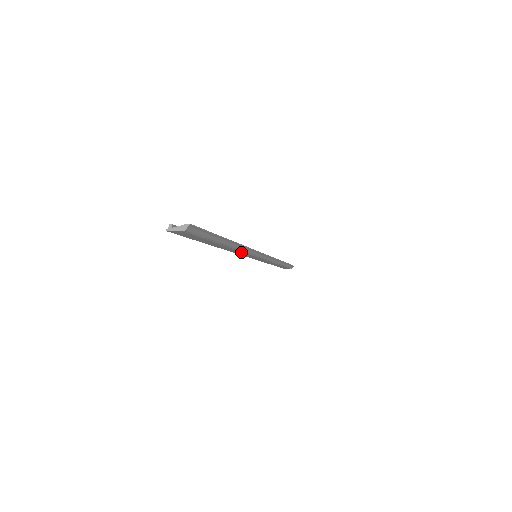
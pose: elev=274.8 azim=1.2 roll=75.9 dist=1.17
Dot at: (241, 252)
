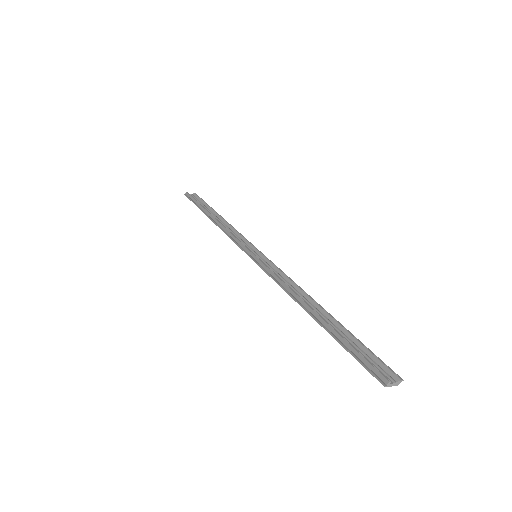
Dot at: occluded
